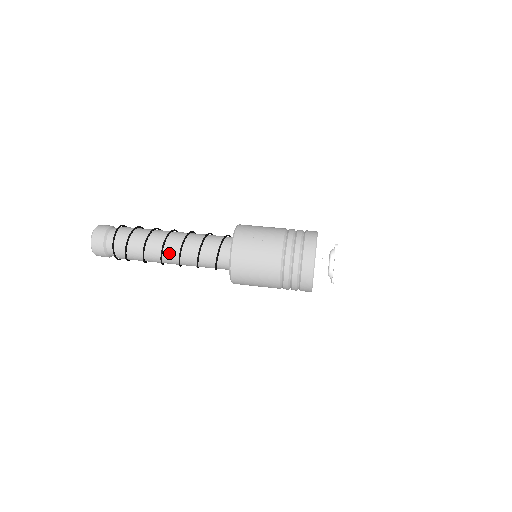
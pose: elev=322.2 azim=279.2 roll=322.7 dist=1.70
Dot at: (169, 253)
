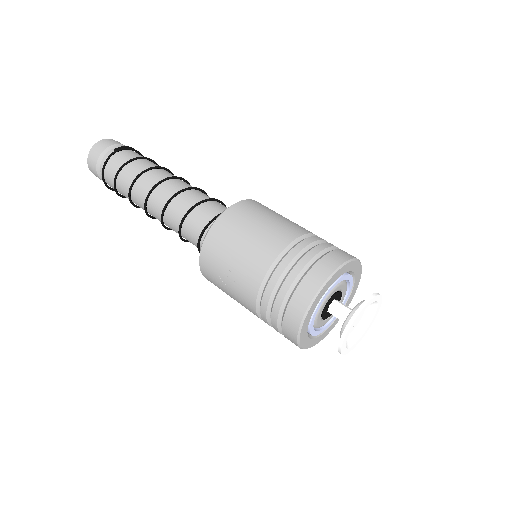
Dot at: occluded
